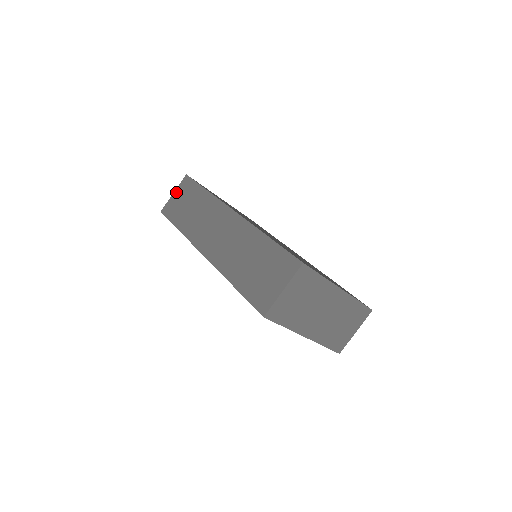
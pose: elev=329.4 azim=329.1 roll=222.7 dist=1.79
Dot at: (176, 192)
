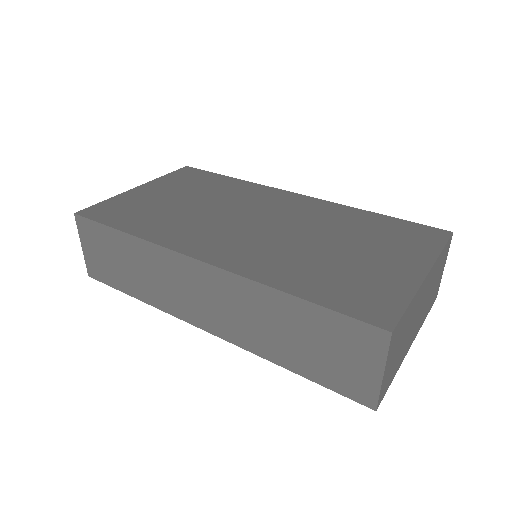
Dot at: (84, 245)
